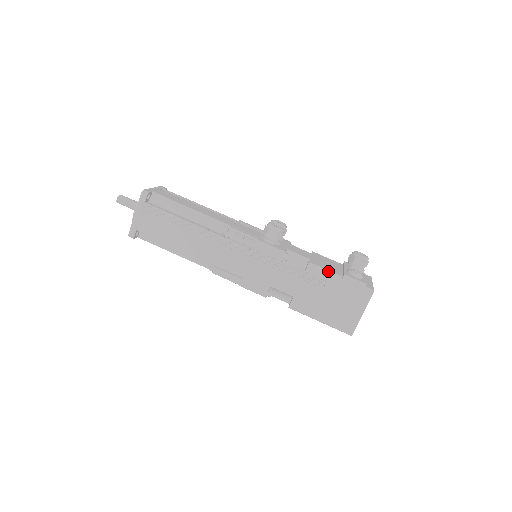
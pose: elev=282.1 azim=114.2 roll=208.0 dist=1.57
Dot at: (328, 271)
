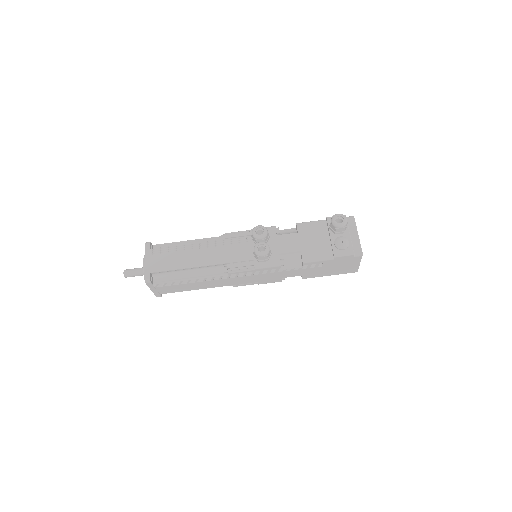
Dot at: (320, 259)
